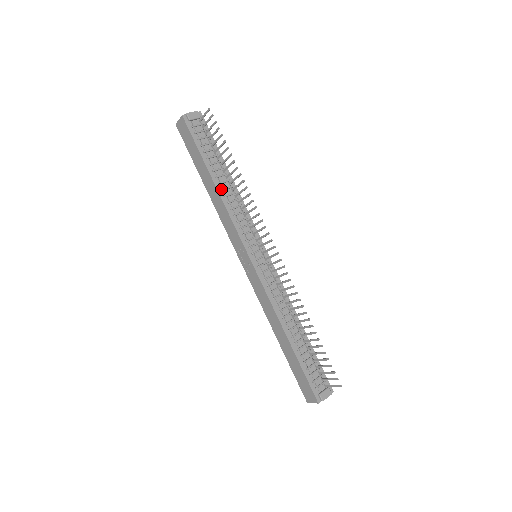
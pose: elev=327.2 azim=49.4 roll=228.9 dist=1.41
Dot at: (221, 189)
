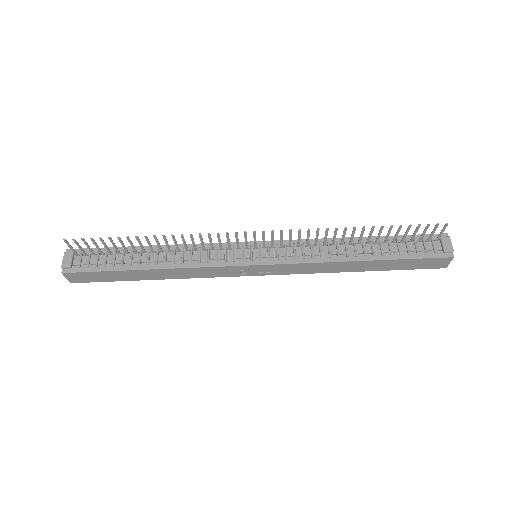
Dot at: (163, 264)
